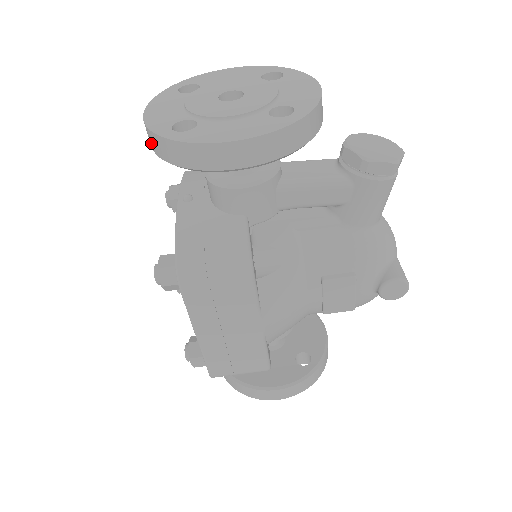
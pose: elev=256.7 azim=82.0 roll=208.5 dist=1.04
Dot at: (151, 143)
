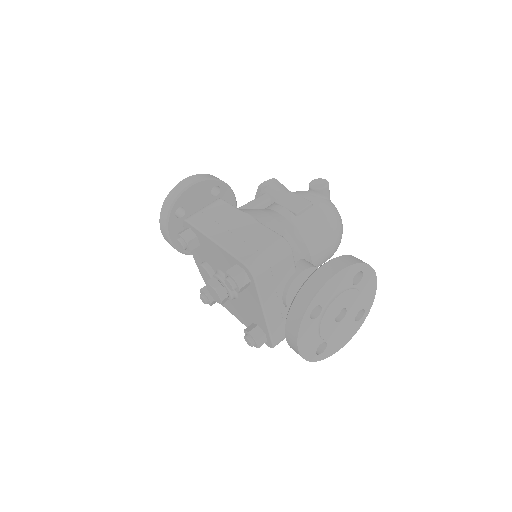
Dot at: (164, 224)
